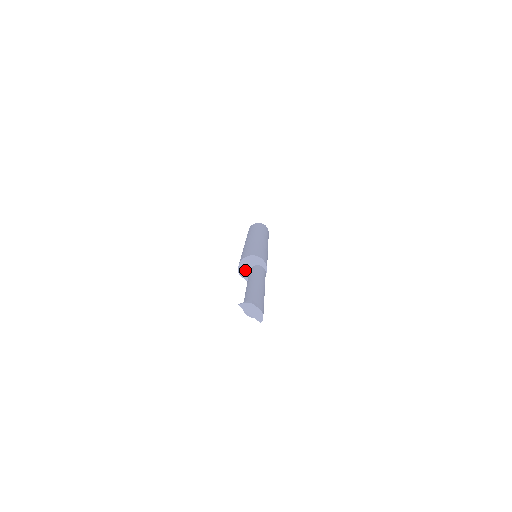
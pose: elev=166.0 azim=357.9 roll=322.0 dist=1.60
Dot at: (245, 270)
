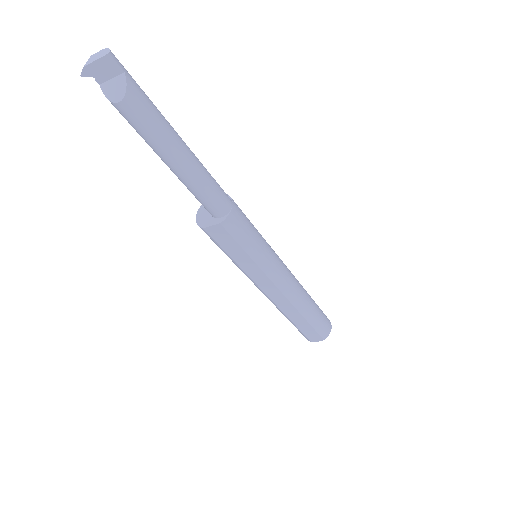
Dot at: (206, 219)
